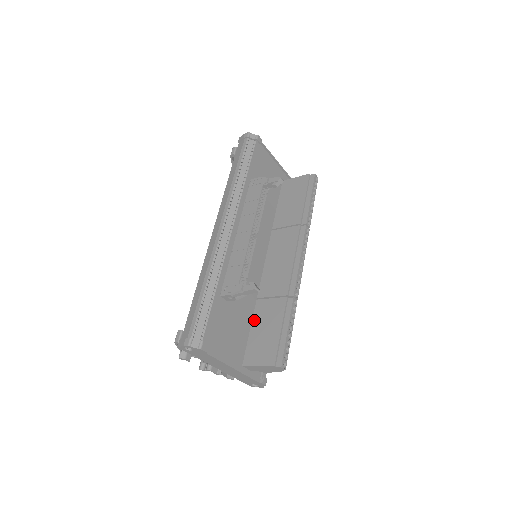
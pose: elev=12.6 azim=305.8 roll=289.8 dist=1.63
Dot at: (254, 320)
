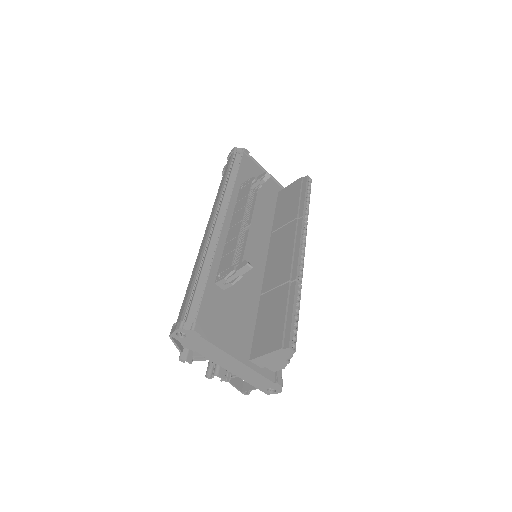
Dot at: (259, 314)
